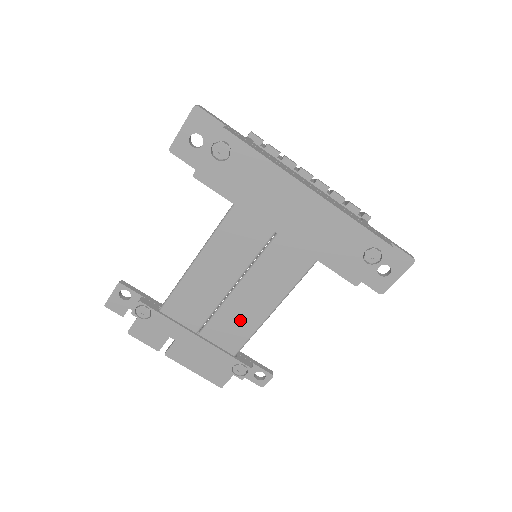
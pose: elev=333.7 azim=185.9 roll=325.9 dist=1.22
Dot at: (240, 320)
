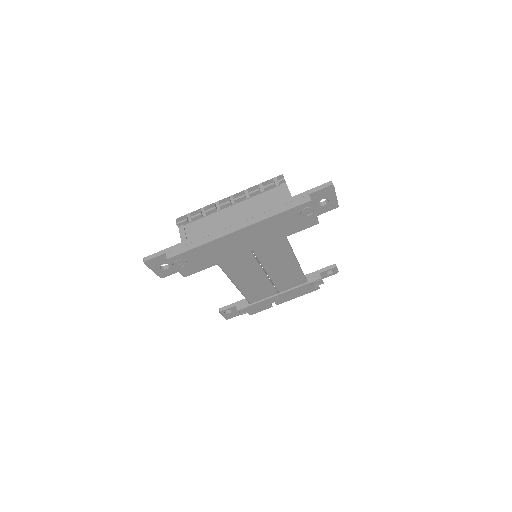
Dot at: (287, 275)
